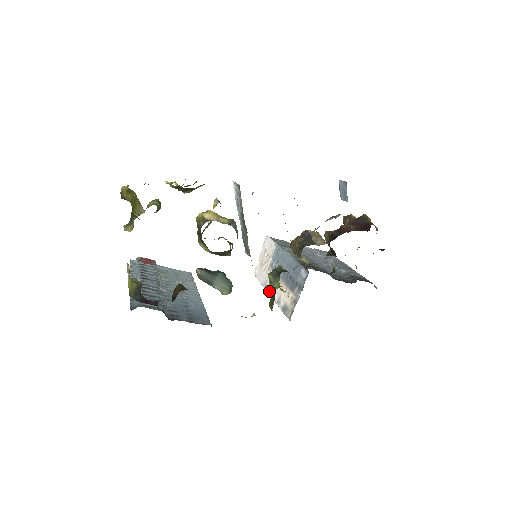
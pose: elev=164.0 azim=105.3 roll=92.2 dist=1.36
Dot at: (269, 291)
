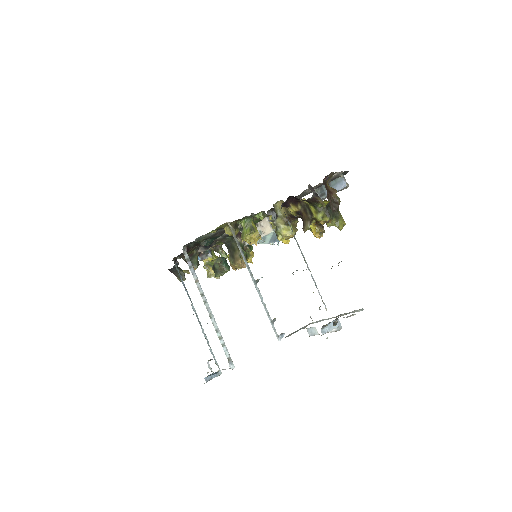
Dot at: occluded
